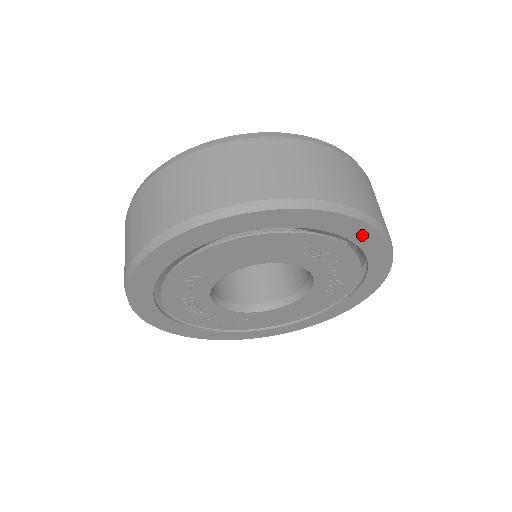
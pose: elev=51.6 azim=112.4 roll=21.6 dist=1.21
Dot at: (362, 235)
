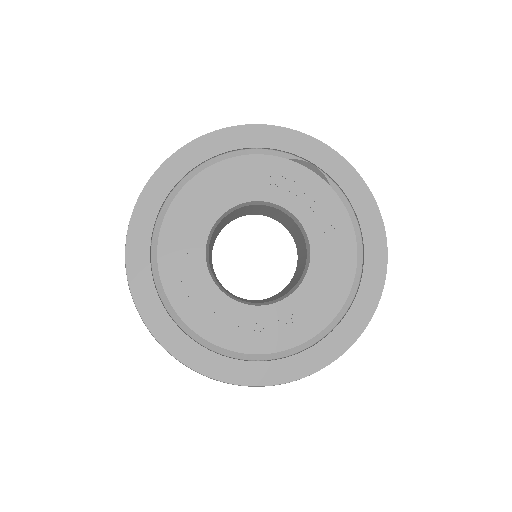
Dot at: (279, 139)
